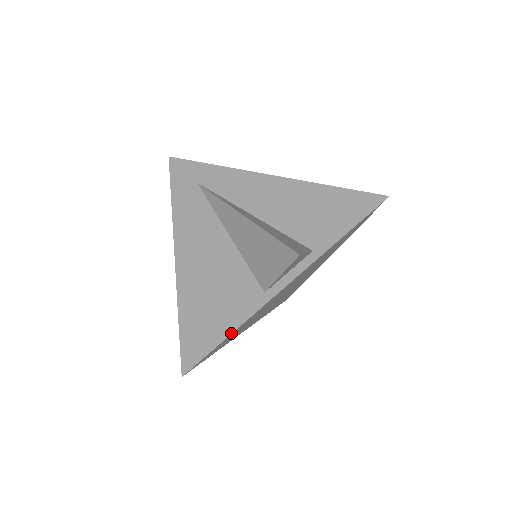
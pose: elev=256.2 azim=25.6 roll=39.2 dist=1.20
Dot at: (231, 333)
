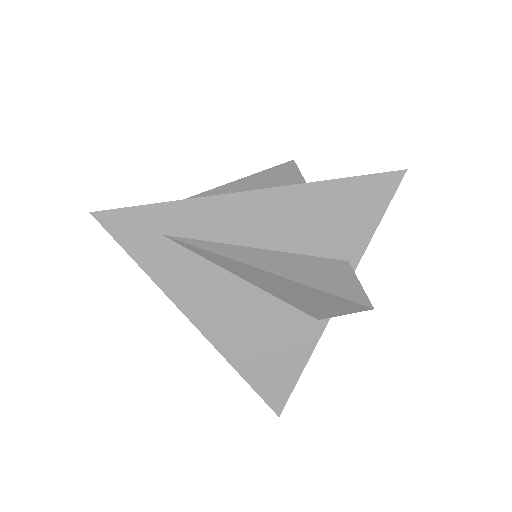
Dot at: occluded
